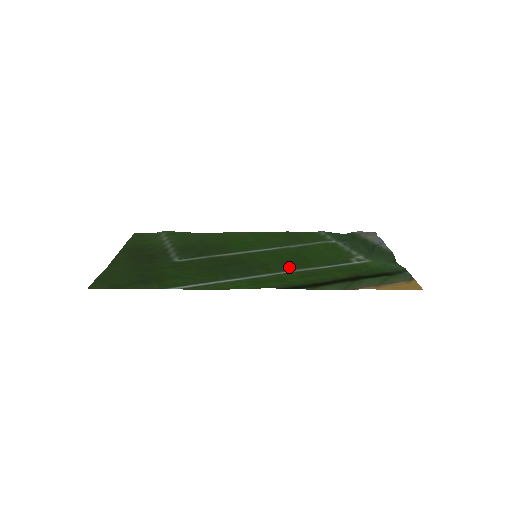
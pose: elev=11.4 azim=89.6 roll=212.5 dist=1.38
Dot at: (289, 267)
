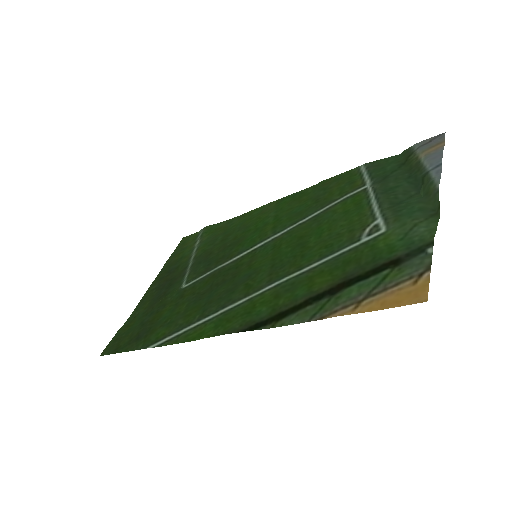
Dot at: (273, 276)
